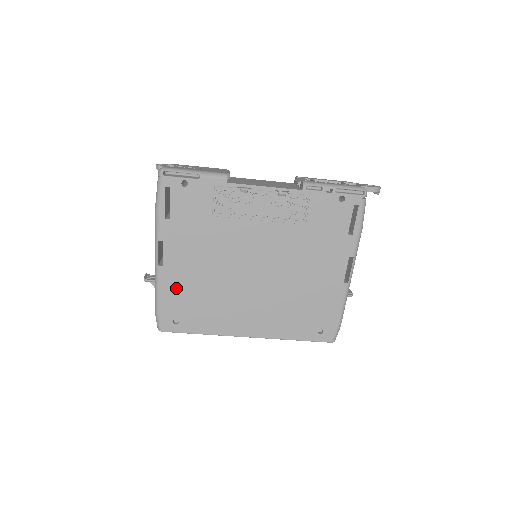
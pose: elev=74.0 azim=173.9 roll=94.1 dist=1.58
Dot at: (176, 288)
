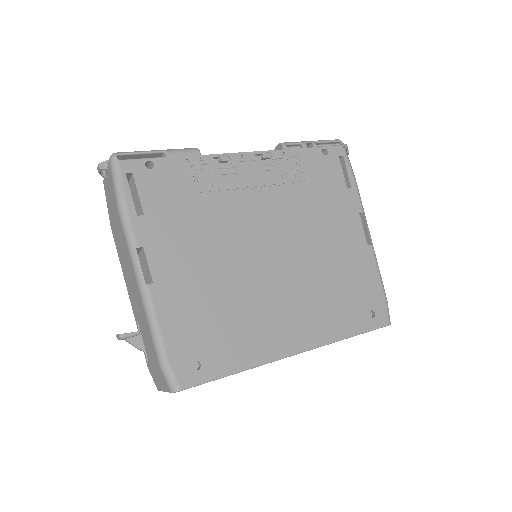
Dot at: (181, 312)
